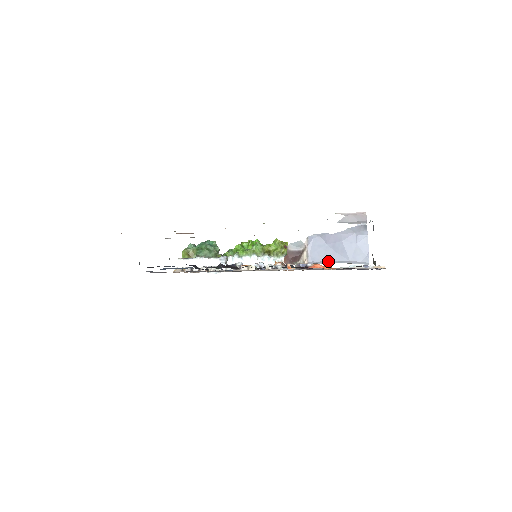
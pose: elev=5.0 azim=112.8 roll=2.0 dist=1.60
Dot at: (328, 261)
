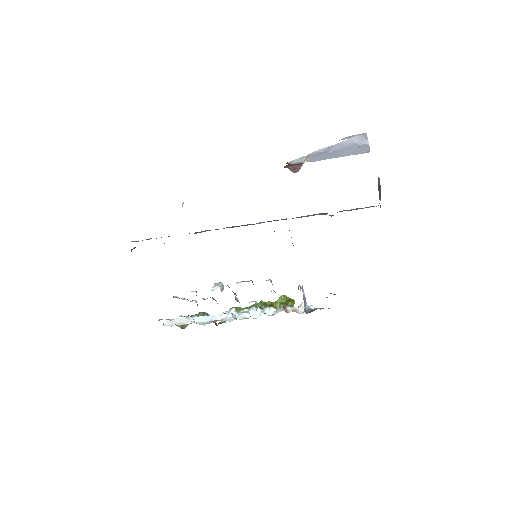
Dot at: occluded
